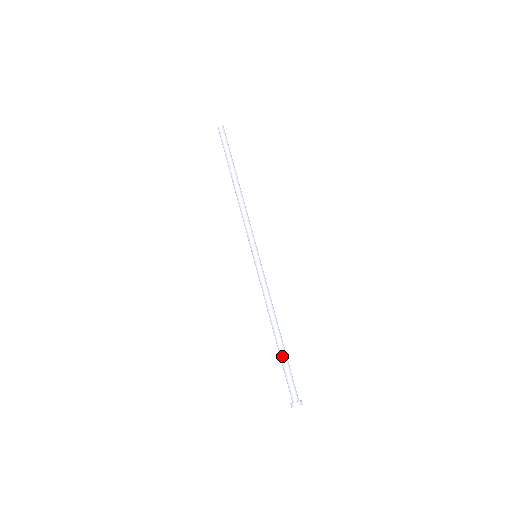
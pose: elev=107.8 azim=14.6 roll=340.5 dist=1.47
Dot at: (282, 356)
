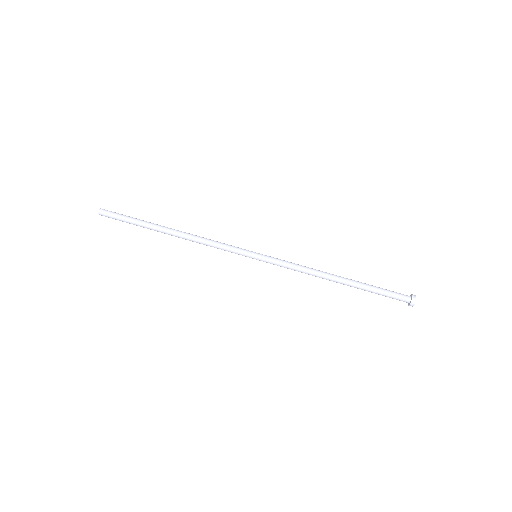
Dot at: occluded
